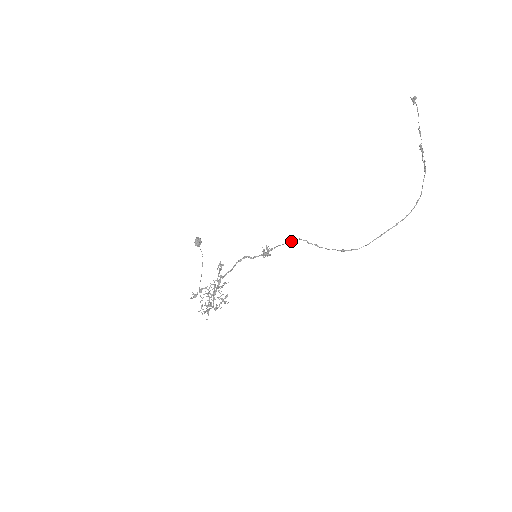
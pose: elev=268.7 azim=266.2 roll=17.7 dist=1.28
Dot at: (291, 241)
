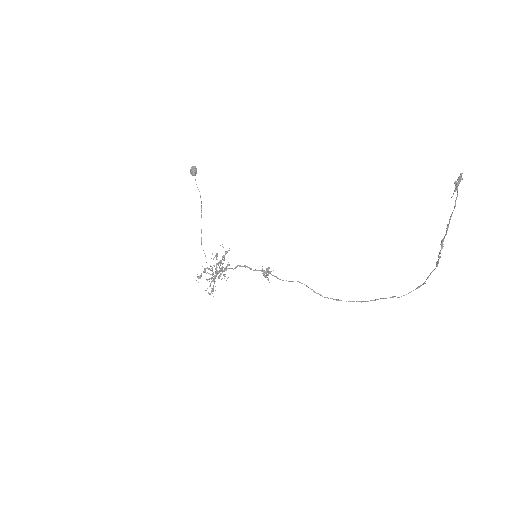
Dot at: occluded
